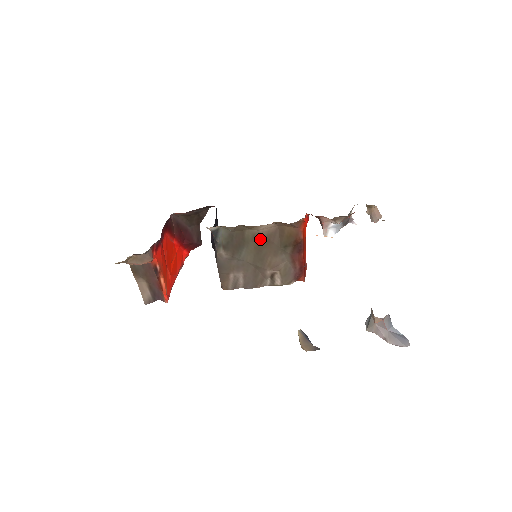
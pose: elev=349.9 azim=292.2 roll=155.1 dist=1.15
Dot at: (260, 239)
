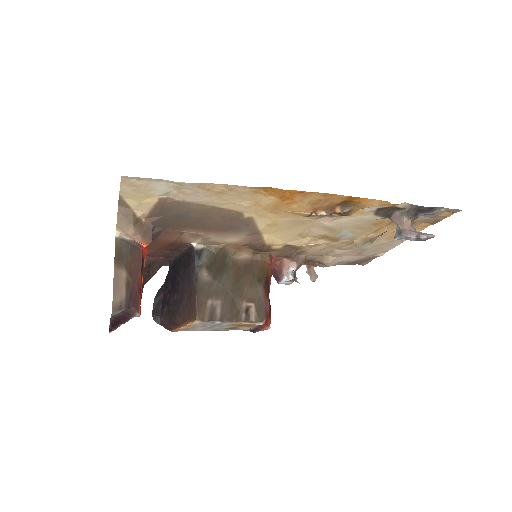
Dot at: (238, 268)
